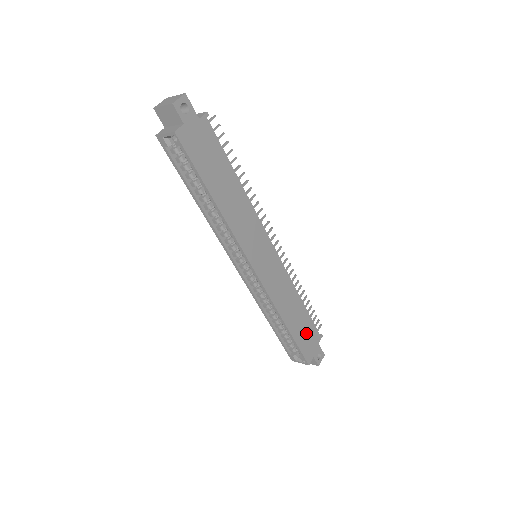
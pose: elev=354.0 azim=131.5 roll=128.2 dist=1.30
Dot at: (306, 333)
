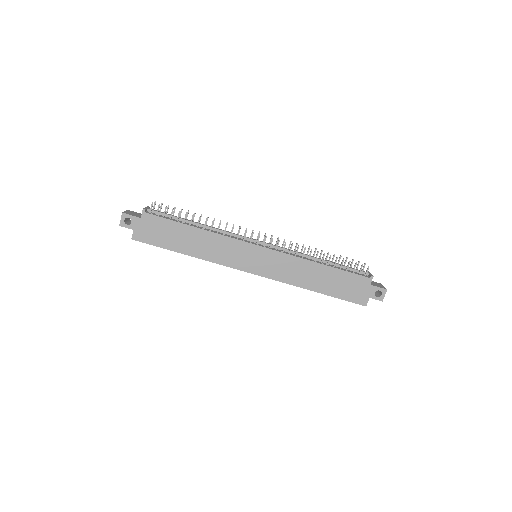
Dot at: (346, 285)
